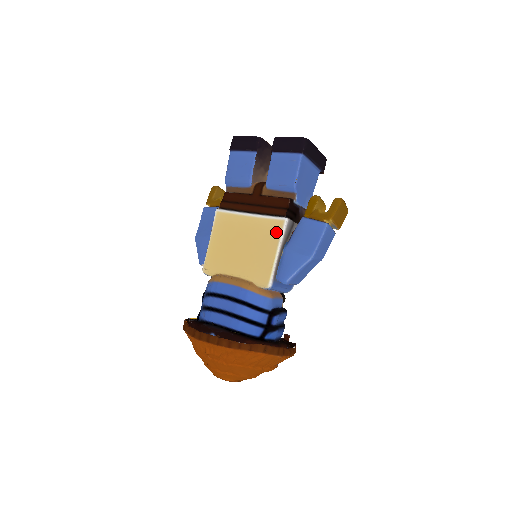
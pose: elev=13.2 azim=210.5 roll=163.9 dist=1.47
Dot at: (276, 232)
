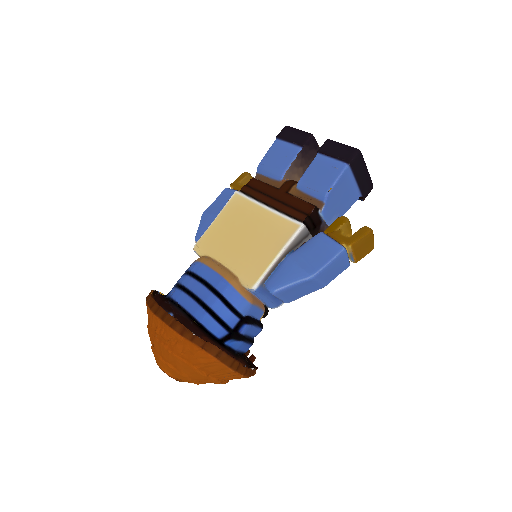
Dot at: (286, 234)
